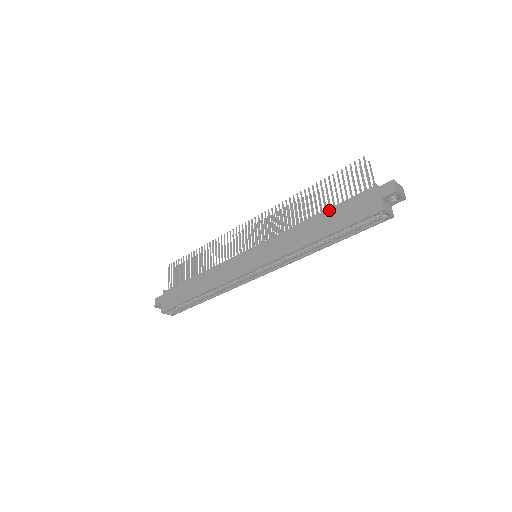
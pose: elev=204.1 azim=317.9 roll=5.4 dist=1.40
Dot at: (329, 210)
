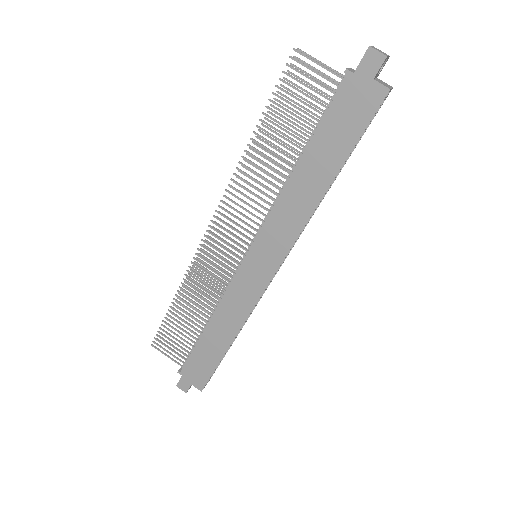
Dot at: (312, 143)
